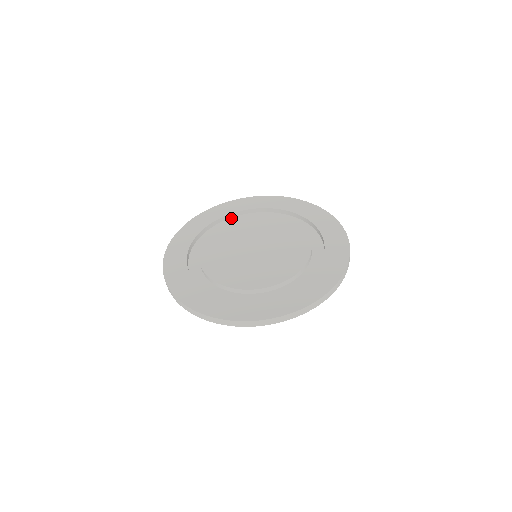
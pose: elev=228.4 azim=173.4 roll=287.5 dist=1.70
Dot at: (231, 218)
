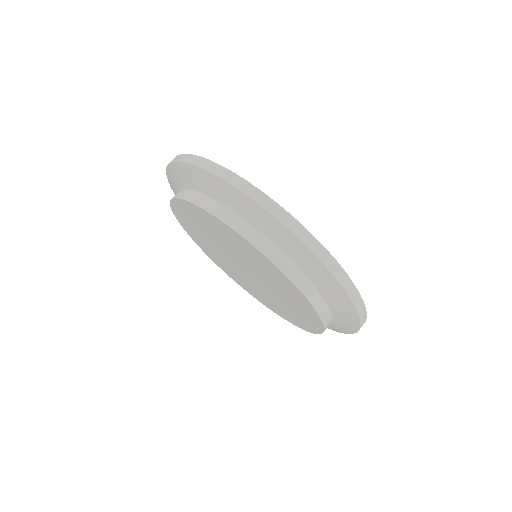
Dot at: occluded
